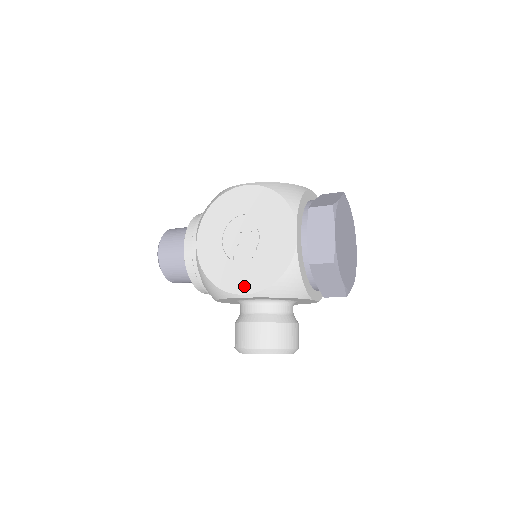
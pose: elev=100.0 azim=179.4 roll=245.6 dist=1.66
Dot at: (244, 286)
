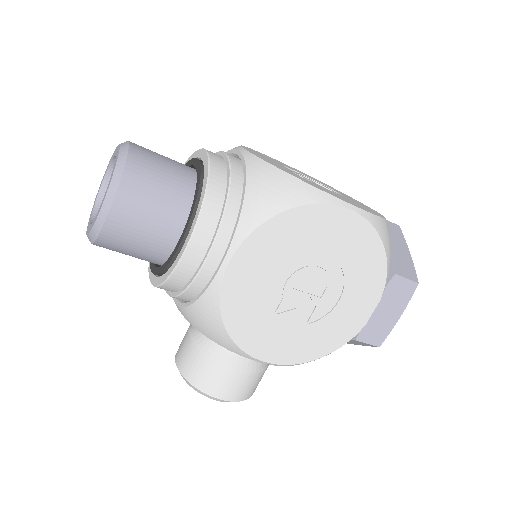
Dot at: (275, 353)
